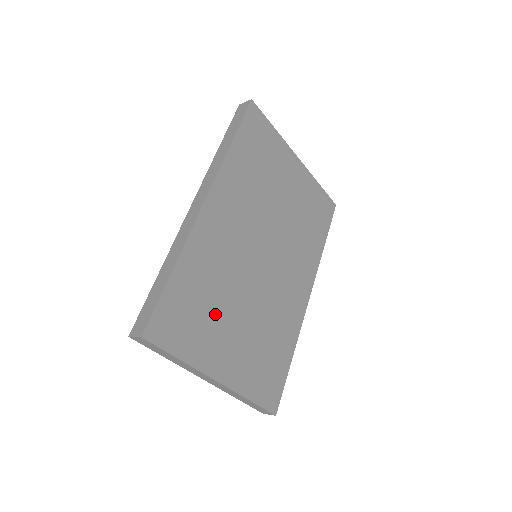
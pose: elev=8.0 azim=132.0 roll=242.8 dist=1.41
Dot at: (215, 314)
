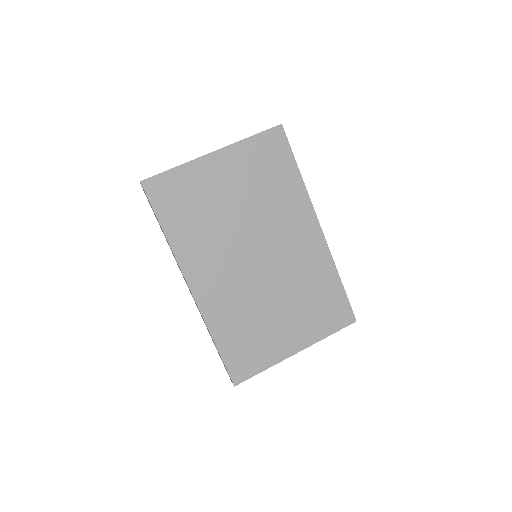
Dot at: (261, 329)
